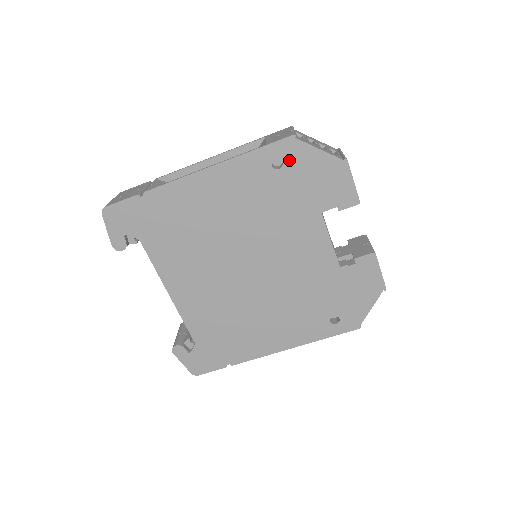
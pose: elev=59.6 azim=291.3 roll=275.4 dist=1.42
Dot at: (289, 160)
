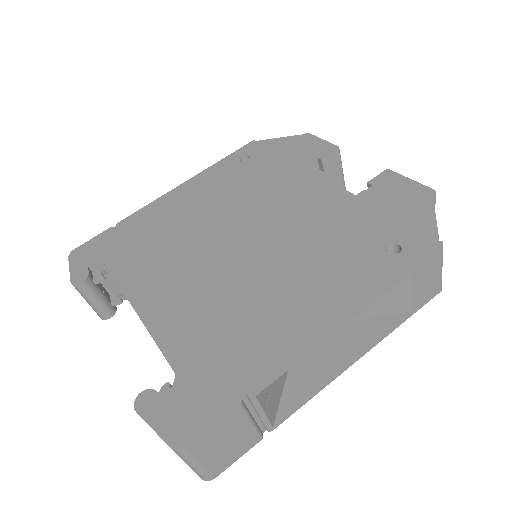
Dot at: (255, 153)
